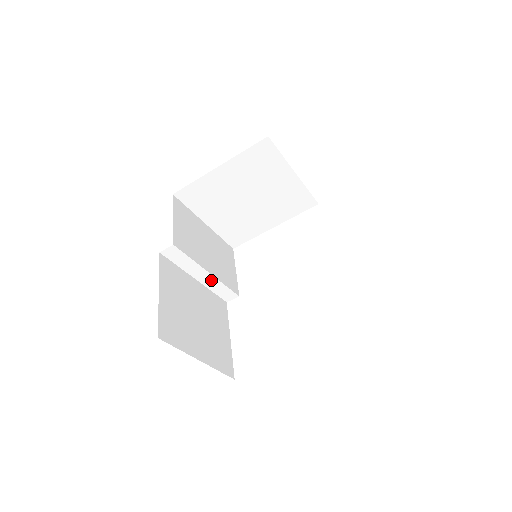
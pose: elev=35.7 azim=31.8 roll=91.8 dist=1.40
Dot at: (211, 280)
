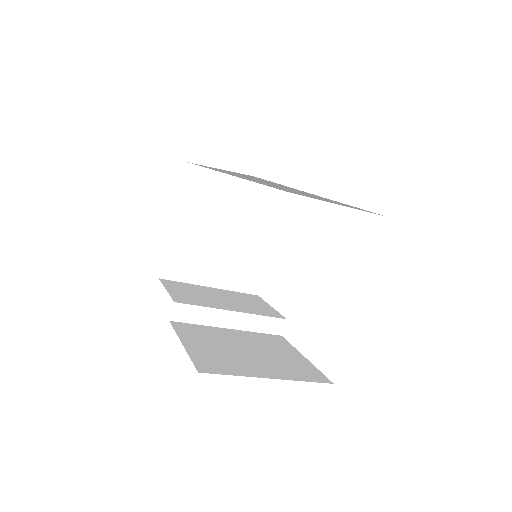
Dot at: (243, 319)
